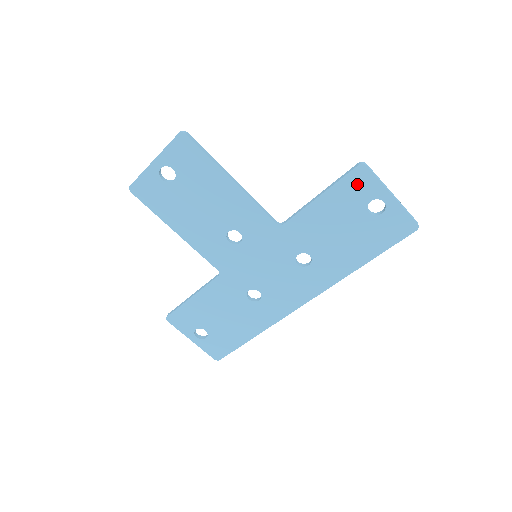
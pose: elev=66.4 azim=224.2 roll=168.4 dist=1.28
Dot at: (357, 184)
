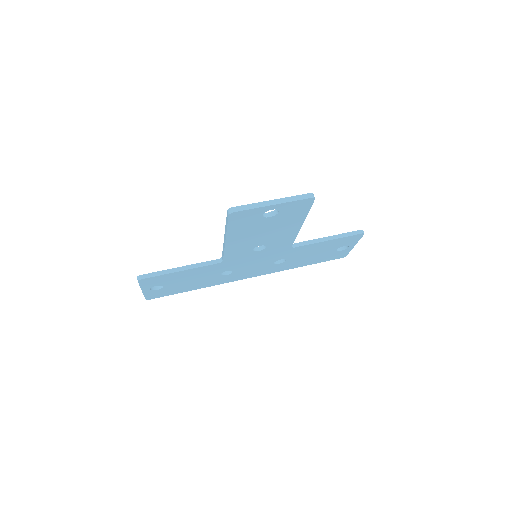
Dot at: (350, 239)
